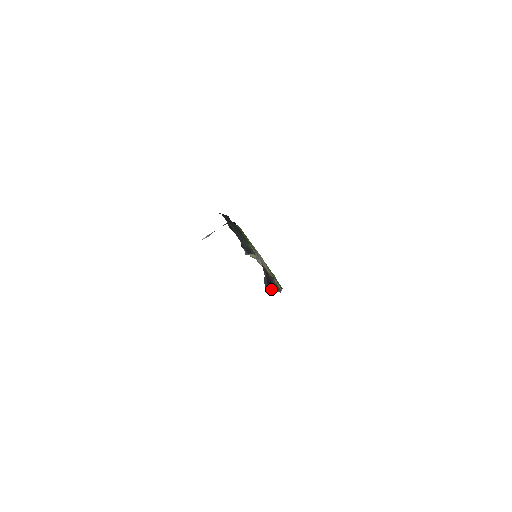
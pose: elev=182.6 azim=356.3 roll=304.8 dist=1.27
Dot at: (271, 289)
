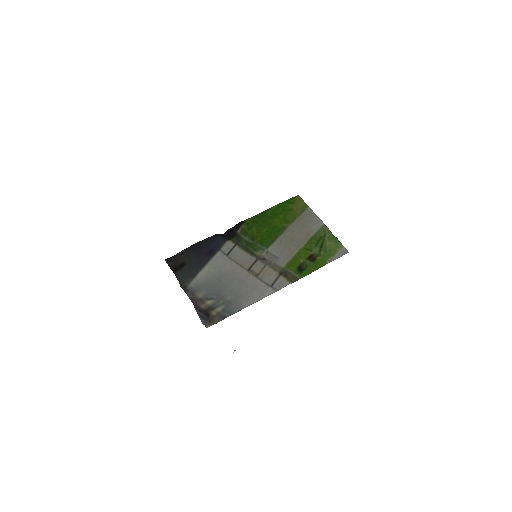
Dot at: (206, 322)
